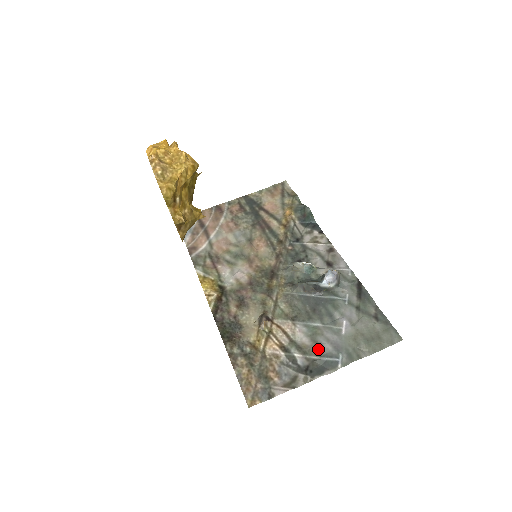
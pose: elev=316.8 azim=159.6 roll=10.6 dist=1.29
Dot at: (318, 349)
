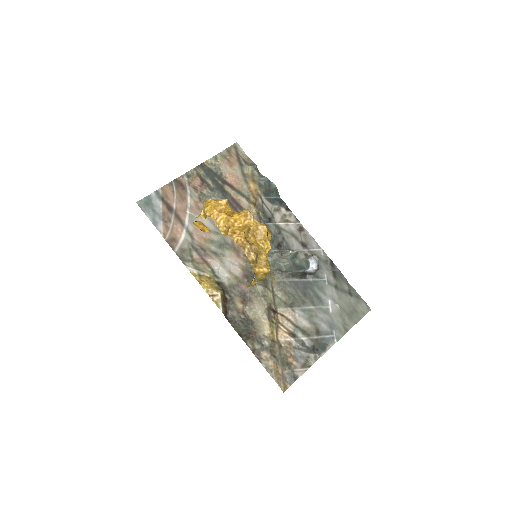
Dot at: (317, 330)
